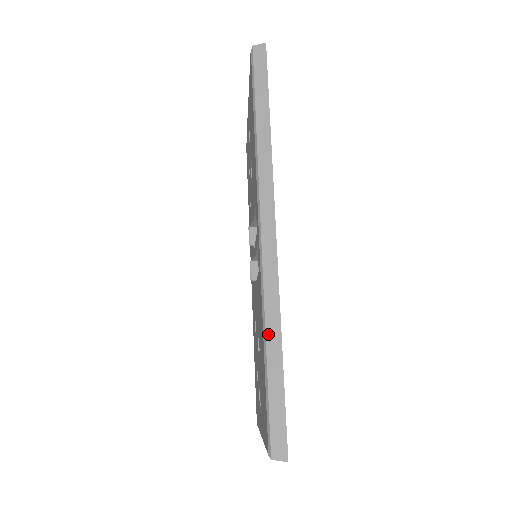
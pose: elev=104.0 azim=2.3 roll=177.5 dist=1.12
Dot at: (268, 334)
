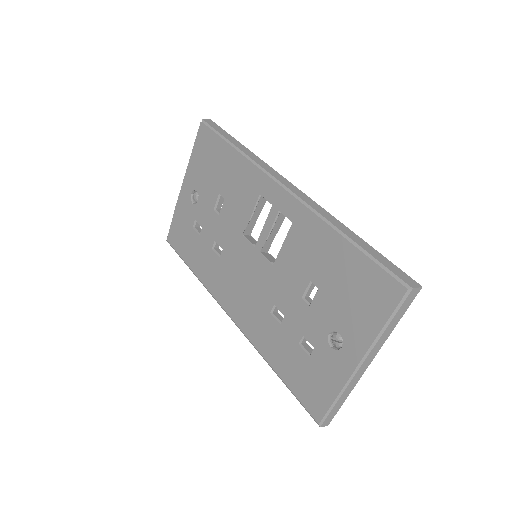
Dot at: (342, 230)
